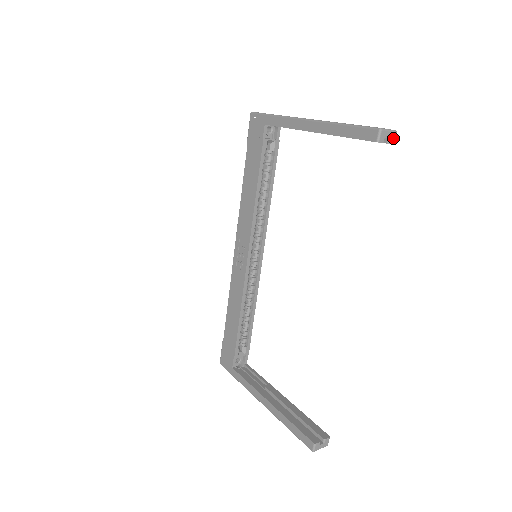
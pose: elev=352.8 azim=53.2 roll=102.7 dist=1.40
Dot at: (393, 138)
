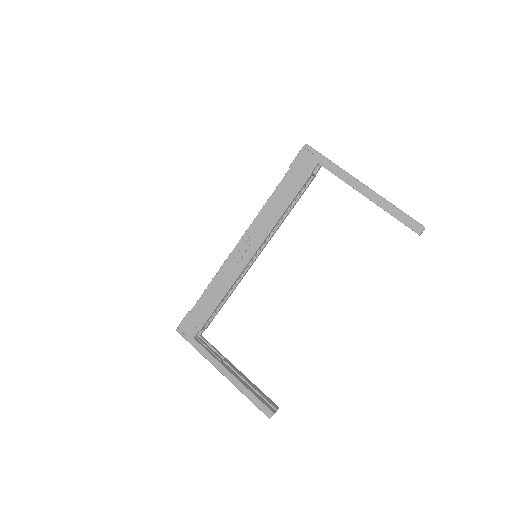
Dot at: (422, 232)
